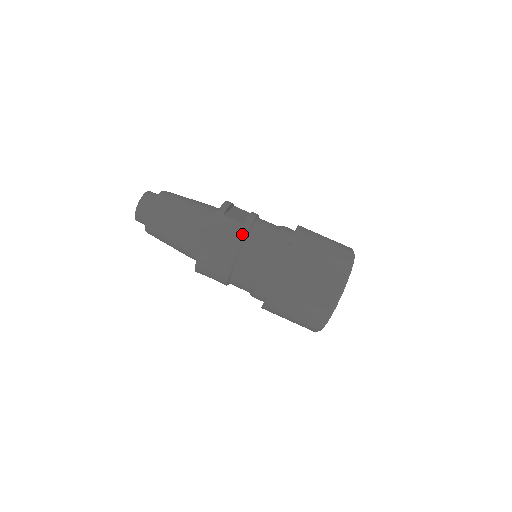
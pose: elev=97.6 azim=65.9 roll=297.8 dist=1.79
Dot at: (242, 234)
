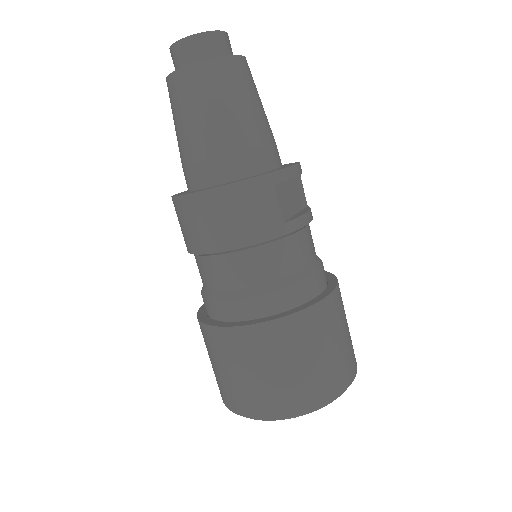
Dot at: (268, 234)
